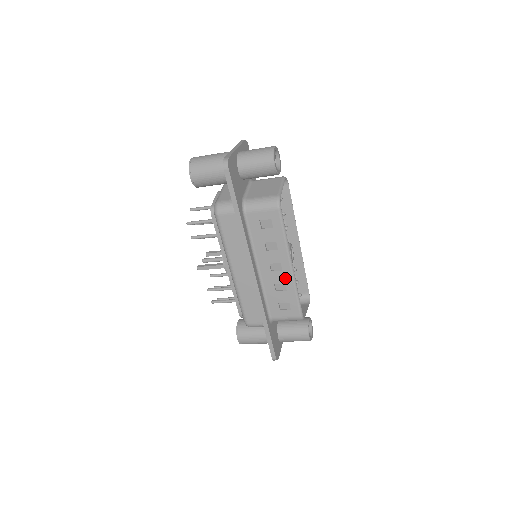
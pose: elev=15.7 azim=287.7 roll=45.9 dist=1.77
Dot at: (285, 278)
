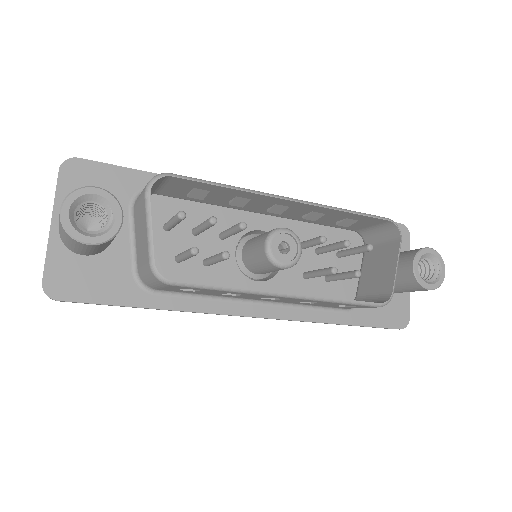
Dot at: (300, 300)
